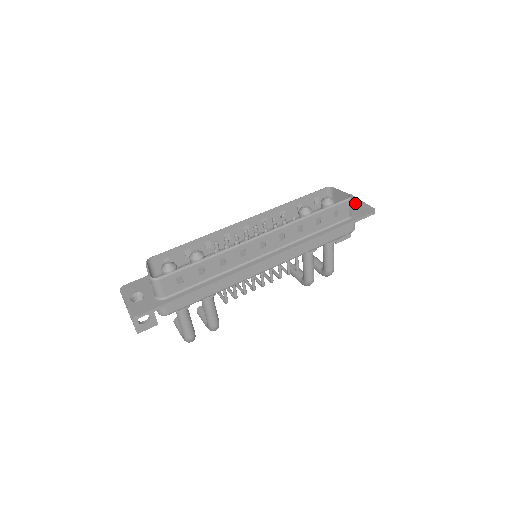
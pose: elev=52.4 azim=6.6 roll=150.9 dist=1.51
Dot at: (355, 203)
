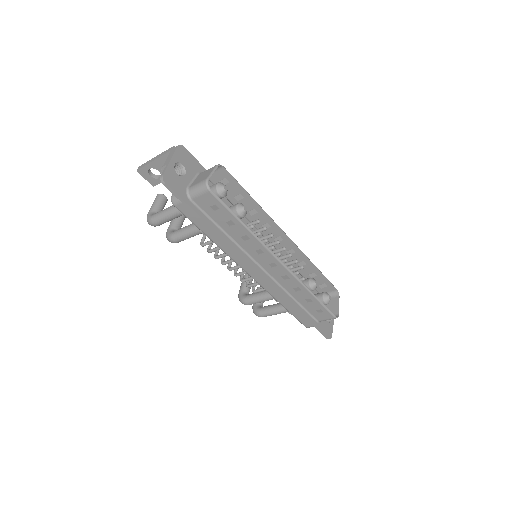
Dot at: occluded
